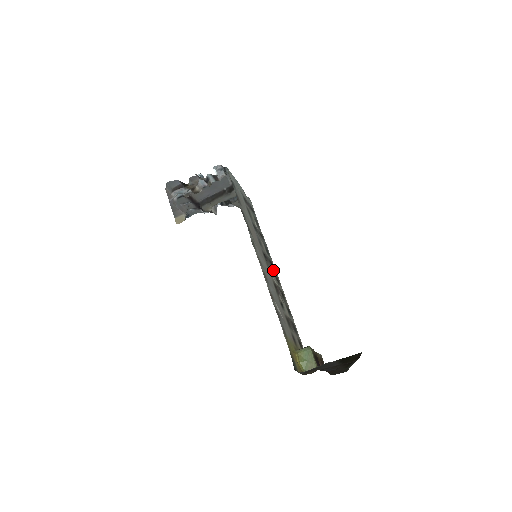
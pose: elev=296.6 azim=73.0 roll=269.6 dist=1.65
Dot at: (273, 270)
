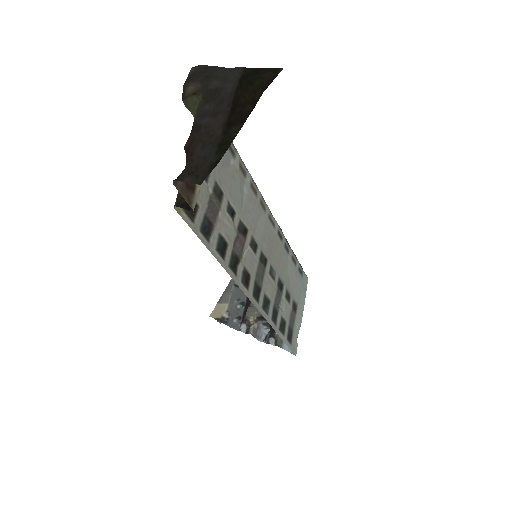
Dot at: (253, 281)
